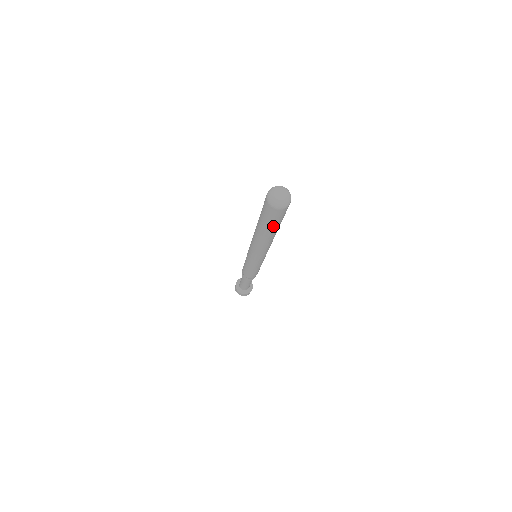
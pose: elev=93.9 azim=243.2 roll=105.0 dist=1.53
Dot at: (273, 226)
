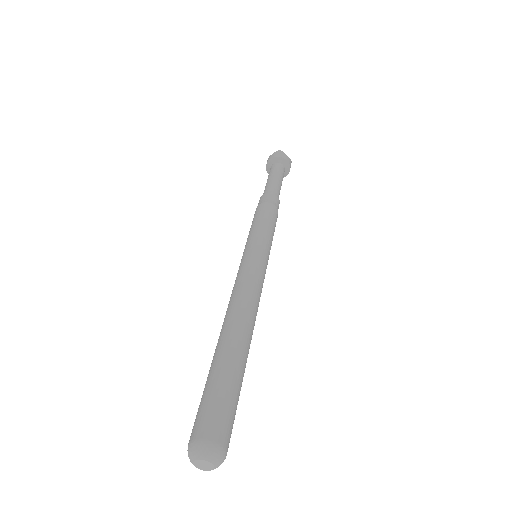
Dot at: occluded
